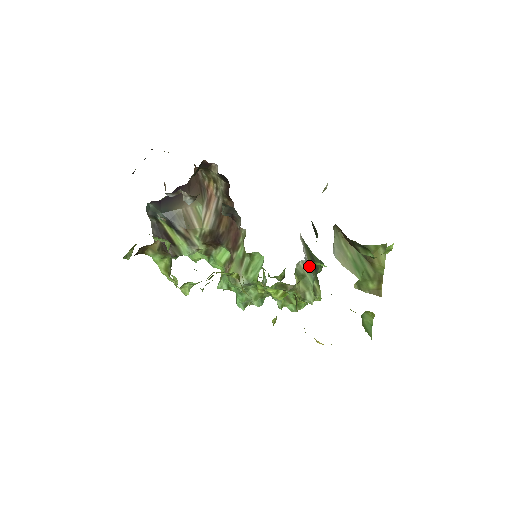
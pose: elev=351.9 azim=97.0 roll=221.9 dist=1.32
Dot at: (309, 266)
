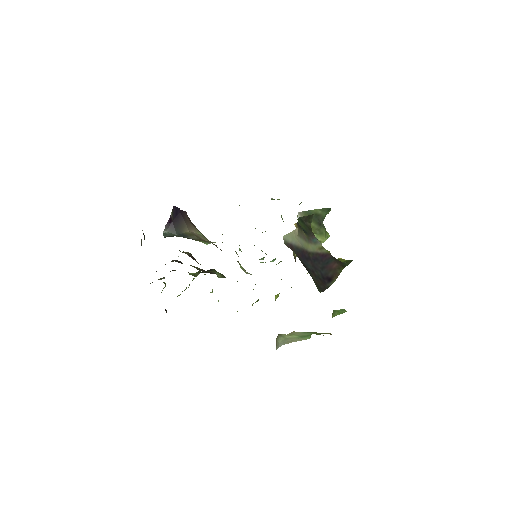
Dot at: occluded
